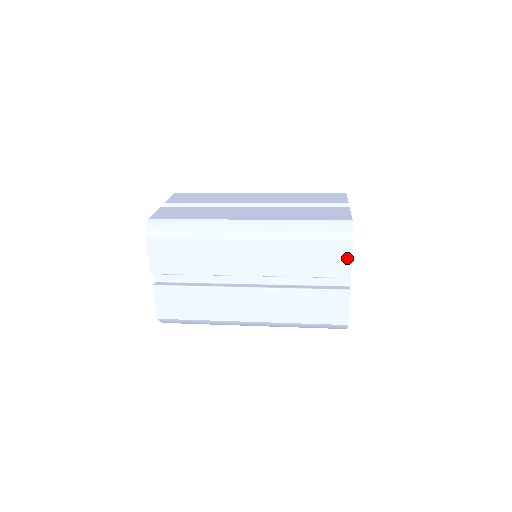
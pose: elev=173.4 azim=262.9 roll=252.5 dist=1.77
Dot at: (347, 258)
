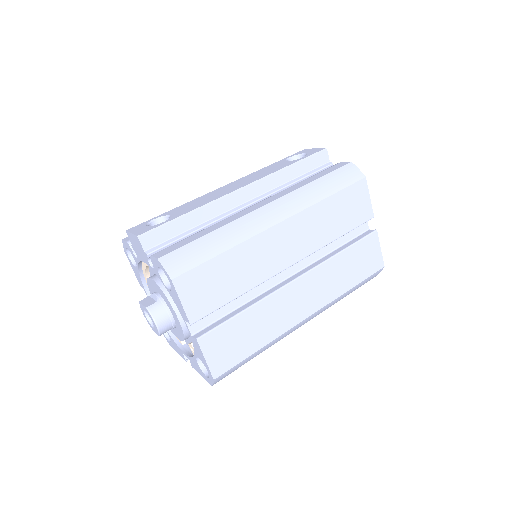
Dot at: occluded
